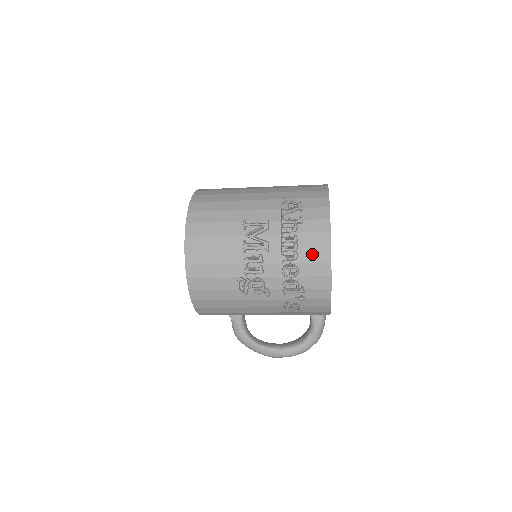
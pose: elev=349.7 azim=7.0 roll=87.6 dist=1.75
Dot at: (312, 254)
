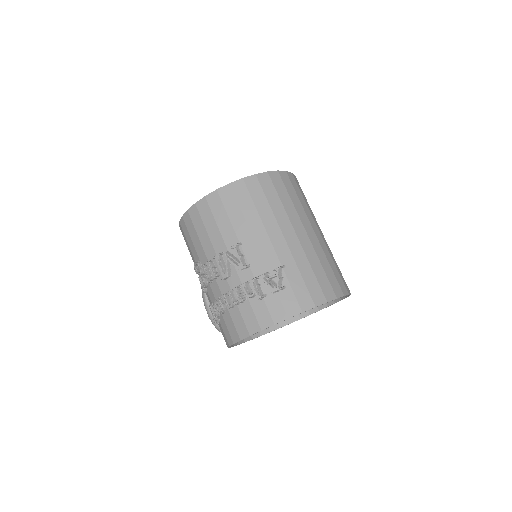
Dot at: (239, 320)
